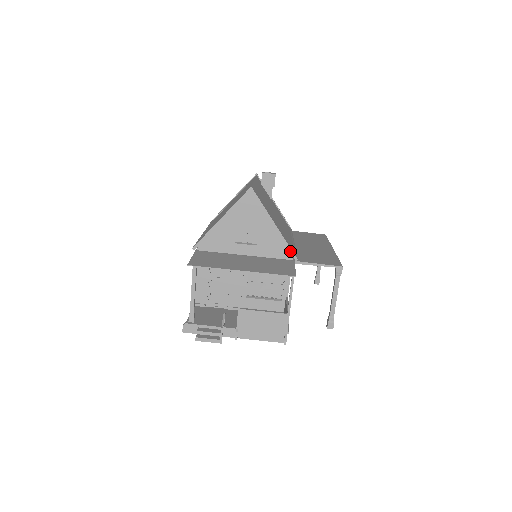
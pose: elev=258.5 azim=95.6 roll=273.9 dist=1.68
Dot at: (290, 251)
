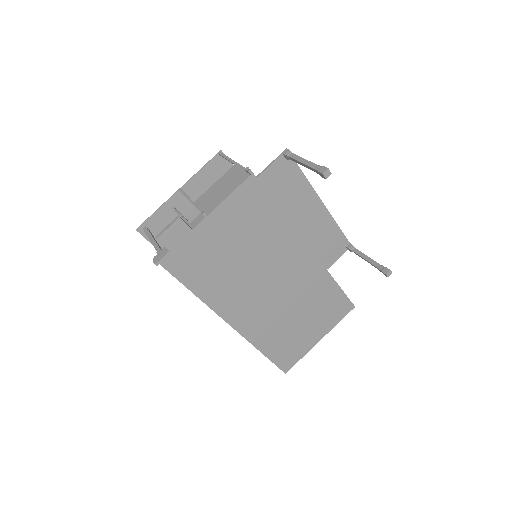
Dot at: occluded
